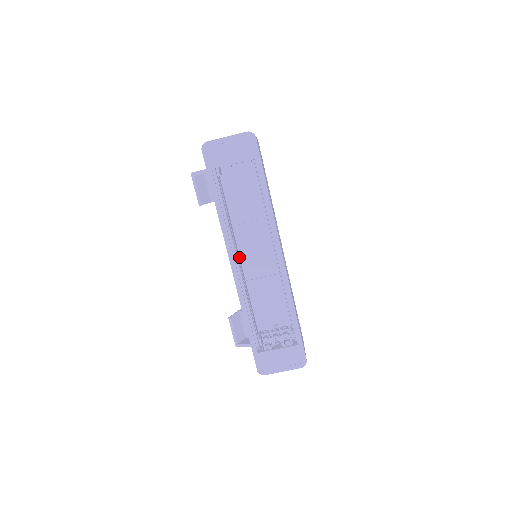
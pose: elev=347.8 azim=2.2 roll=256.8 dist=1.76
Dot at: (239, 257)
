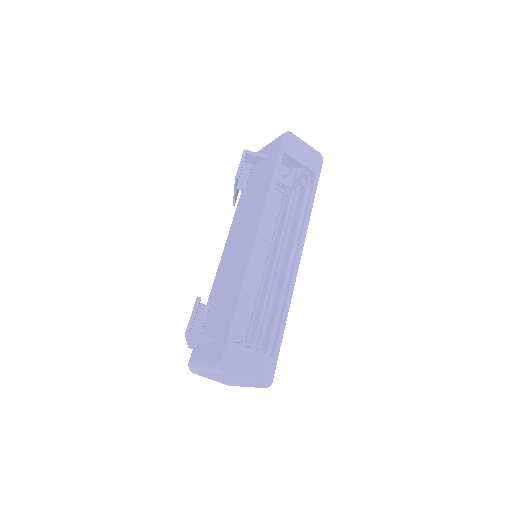
Dot at: occluded
